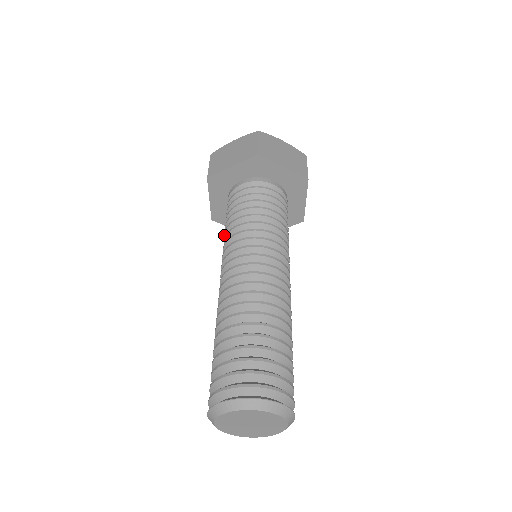
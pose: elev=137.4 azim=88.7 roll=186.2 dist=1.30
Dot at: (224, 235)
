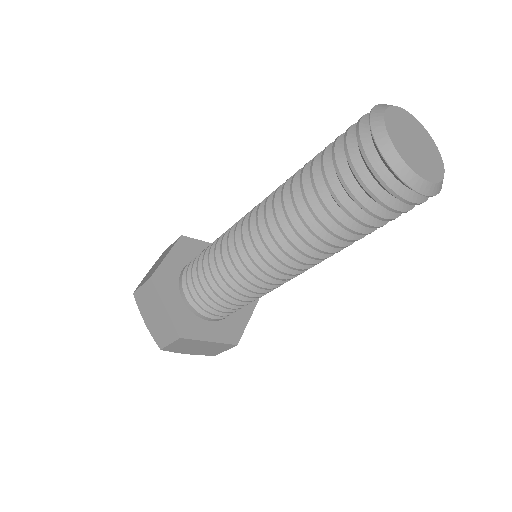
Dot at: (211, 273)
